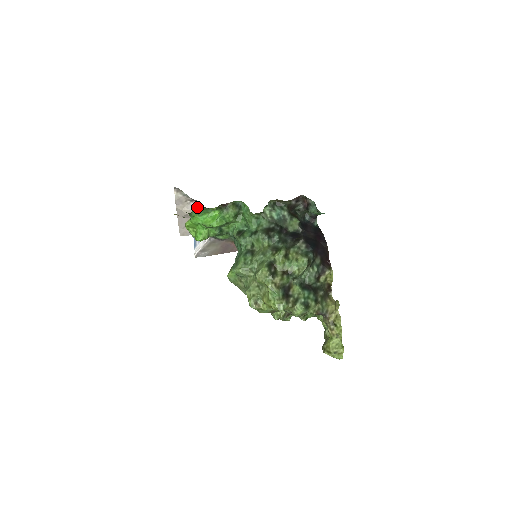
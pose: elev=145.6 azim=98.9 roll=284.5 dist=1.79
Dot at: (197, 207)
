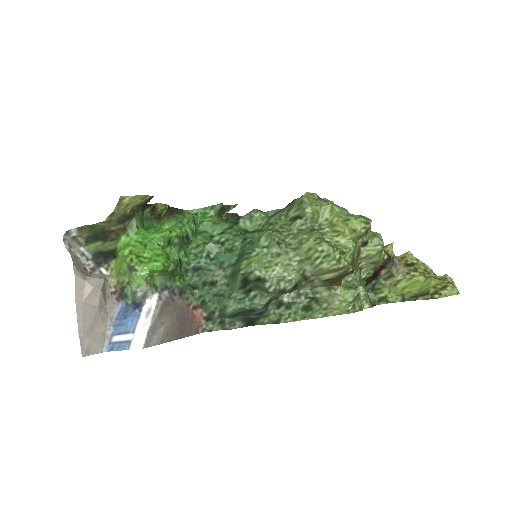
Dot at: occluded
